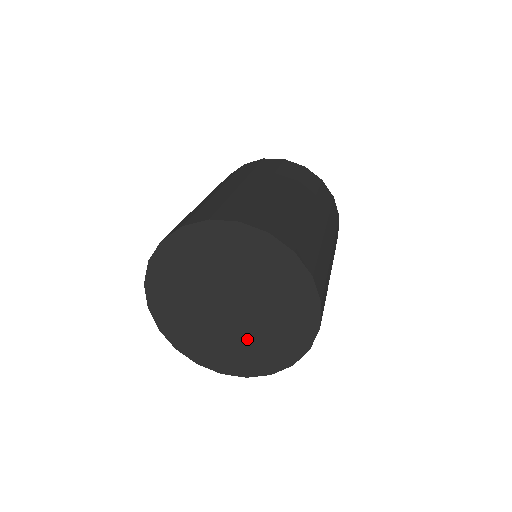
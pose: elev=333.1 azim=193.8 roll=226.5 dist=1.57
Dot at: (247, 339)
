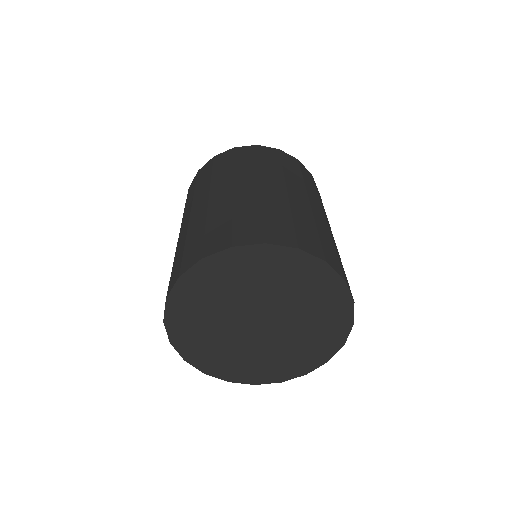
Dot at: (268, 352)
